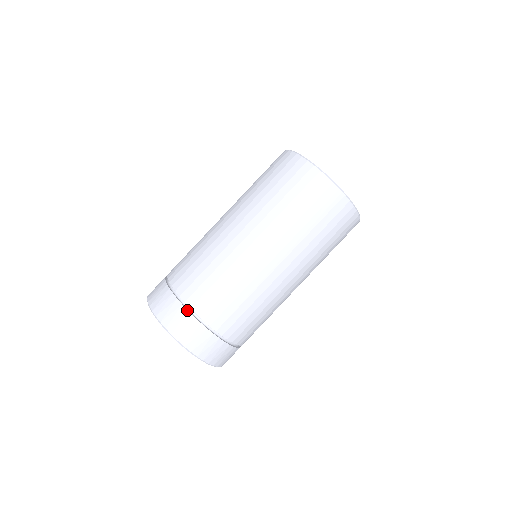
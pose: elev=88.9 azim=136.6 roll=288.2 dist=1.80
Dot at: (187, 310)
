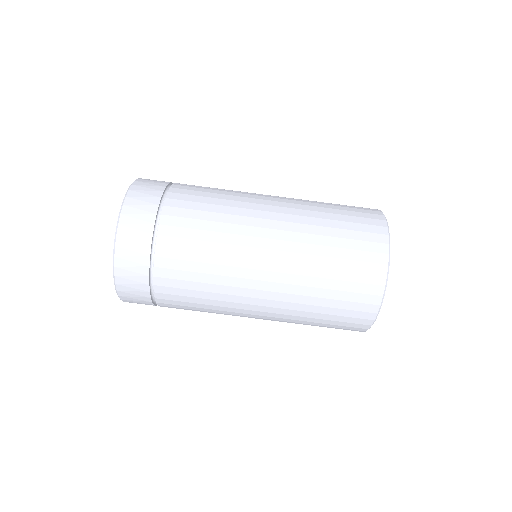
Dot at: (157, 212)
